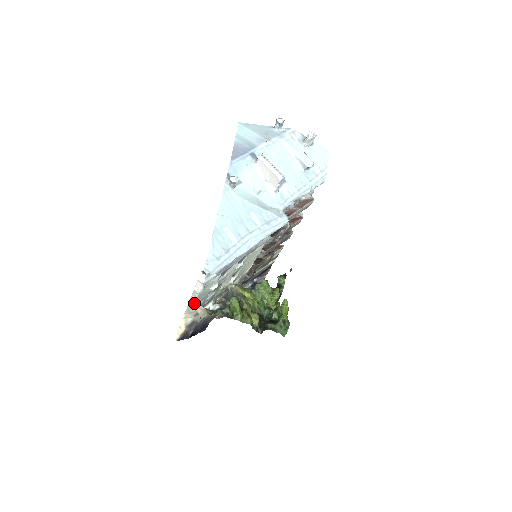
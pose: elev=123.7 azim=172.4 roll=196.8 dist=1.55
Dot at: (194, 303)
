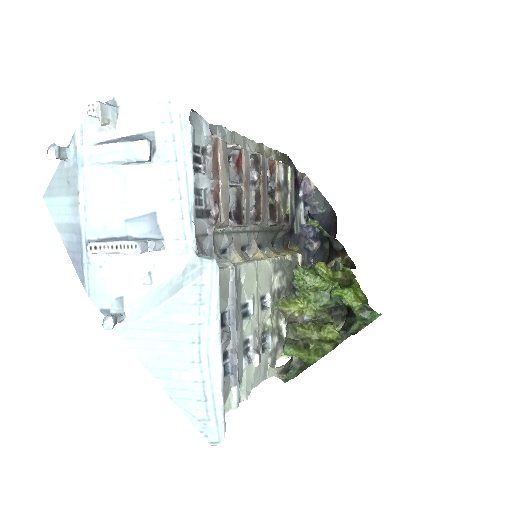
Dot at: (263, 380)
